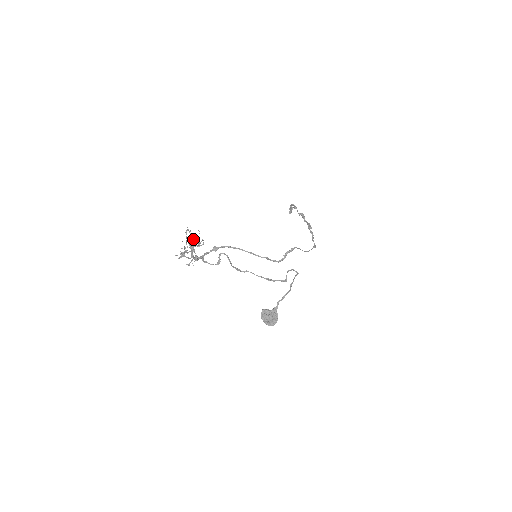
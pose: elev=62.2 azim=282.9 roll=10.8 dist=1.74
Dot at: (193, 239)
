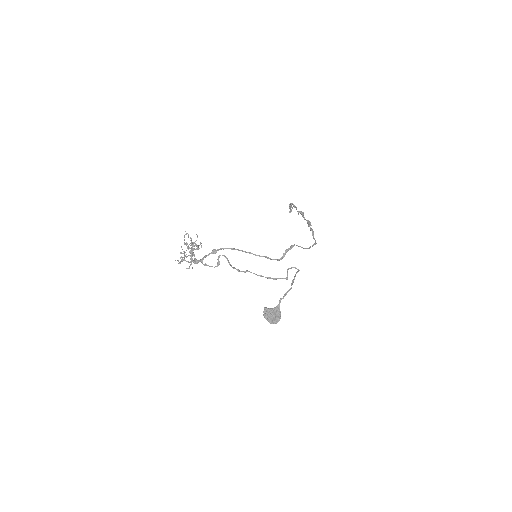
Dot at: (192, 243)
